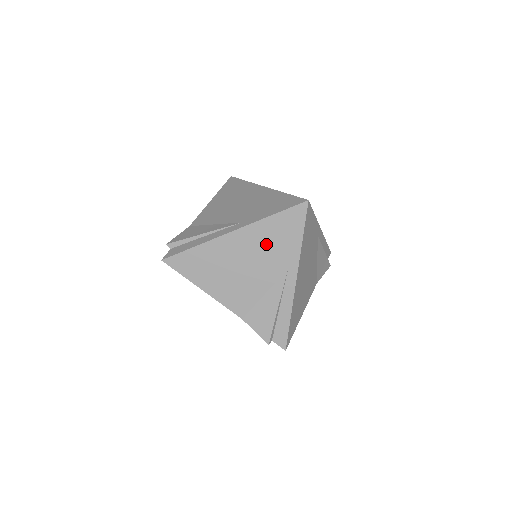
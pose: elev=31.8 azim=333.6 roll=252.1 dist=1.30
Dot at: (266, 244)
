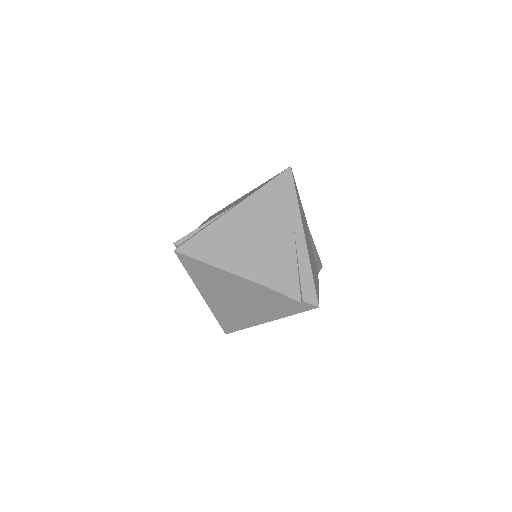
Dot at: (267, 210)
